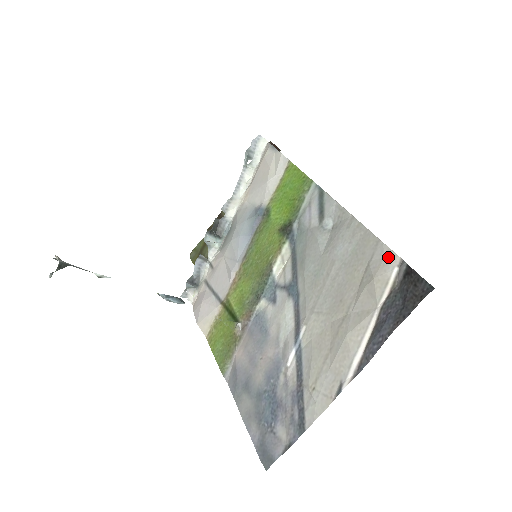
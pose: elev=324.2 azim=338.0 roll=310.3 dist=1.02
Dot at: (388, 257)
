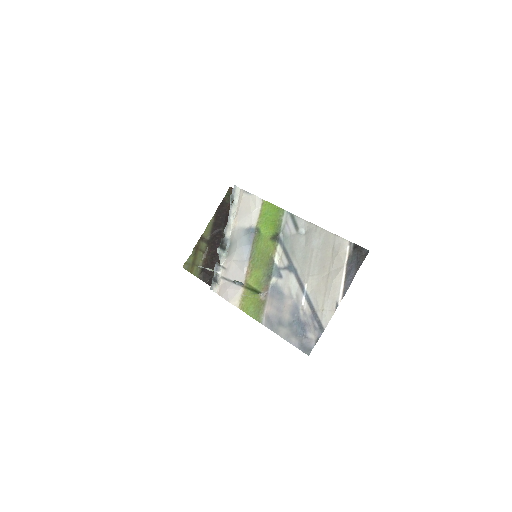
Dot at: (343, 242)
